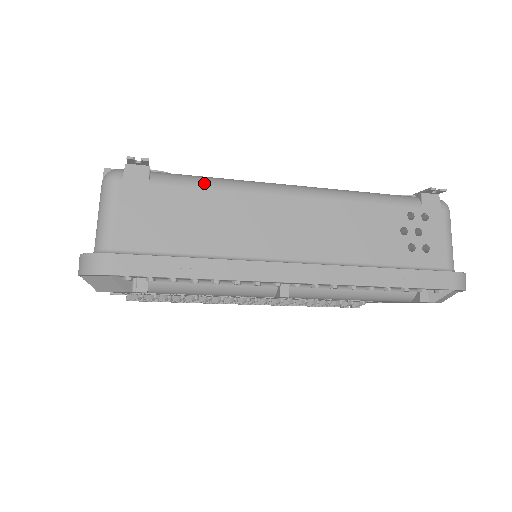
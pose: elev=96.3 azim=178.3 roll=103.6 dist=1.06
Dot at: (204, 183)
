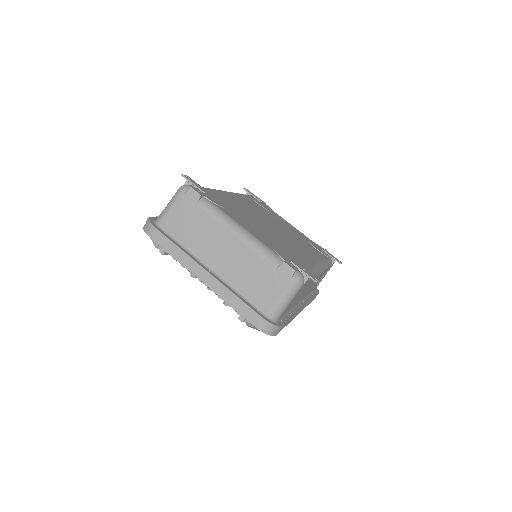
Dot at: occluded
